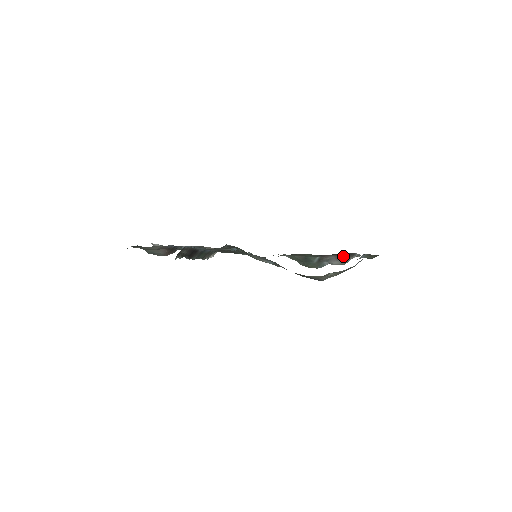
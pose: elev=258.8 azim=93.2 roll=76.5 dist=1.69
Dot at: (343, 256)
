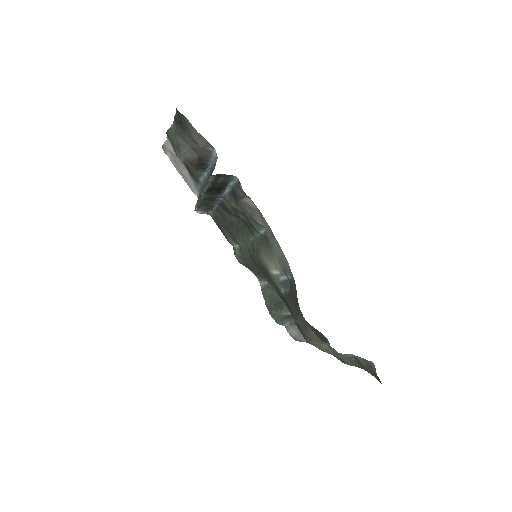
Dot at: occluded
